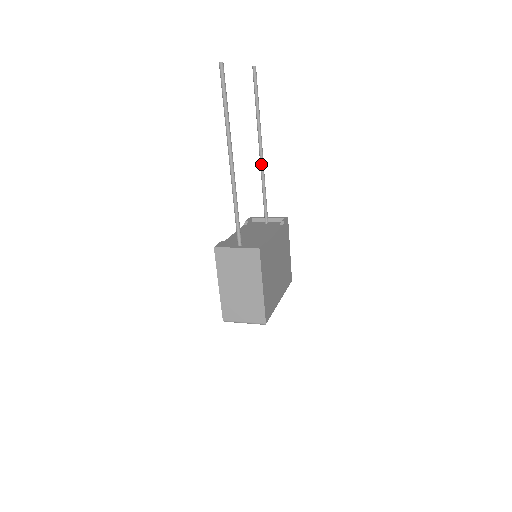
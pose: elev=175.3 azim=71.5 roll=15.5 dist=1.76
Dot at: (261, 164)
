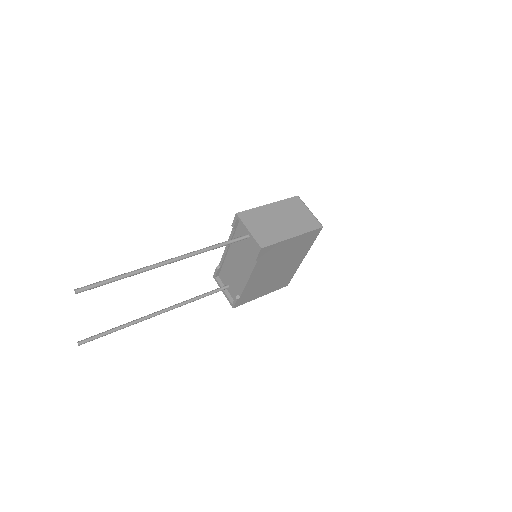
Dot at: (187, 256)
